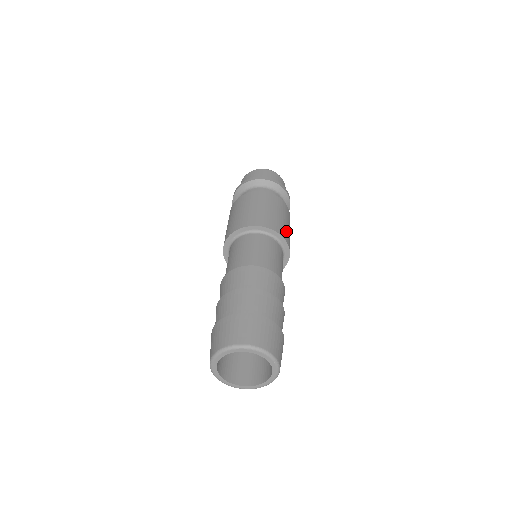
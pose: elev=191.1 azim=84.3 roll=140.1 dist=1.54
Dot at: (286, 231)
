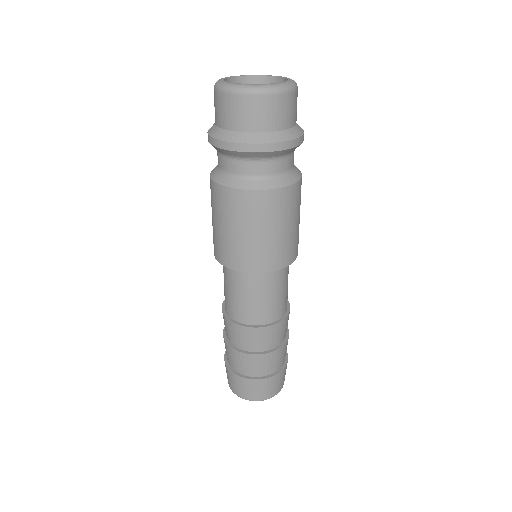
Dot at: occluded
